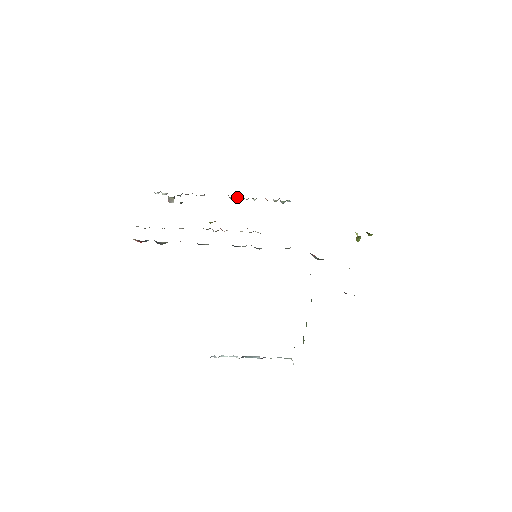
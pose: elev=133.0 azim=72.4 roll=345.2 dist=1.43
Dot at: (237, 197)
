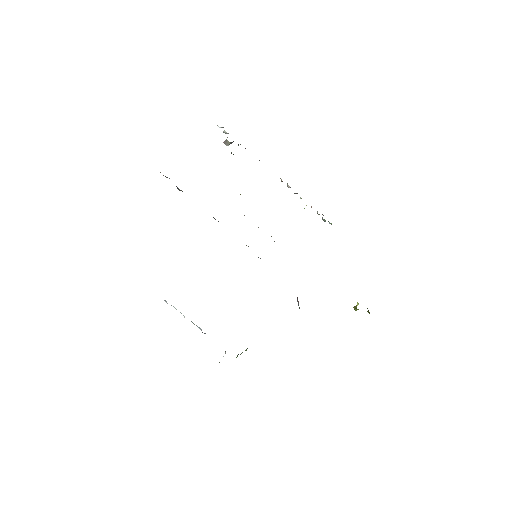
Dot at: (287, 184)
